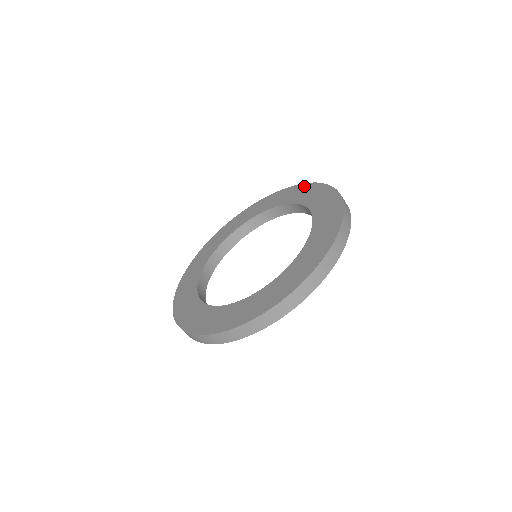
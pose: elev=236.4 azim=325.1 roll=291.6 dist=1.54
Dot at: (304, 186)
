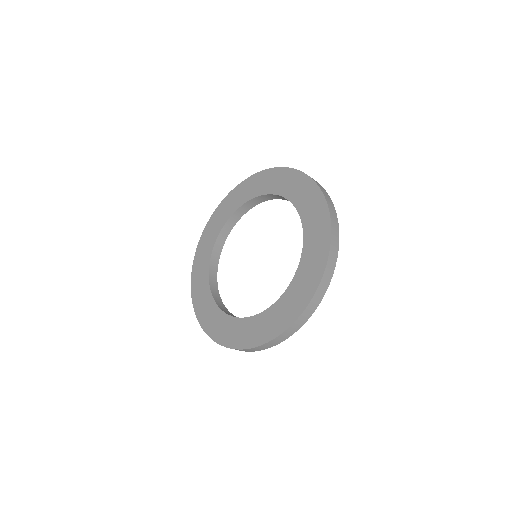
Dot at: (325, 224)
